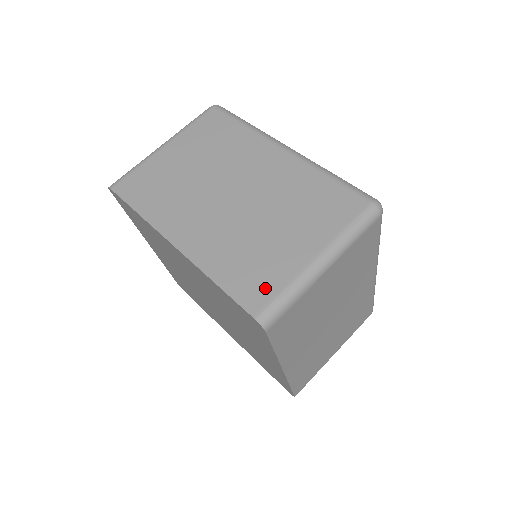
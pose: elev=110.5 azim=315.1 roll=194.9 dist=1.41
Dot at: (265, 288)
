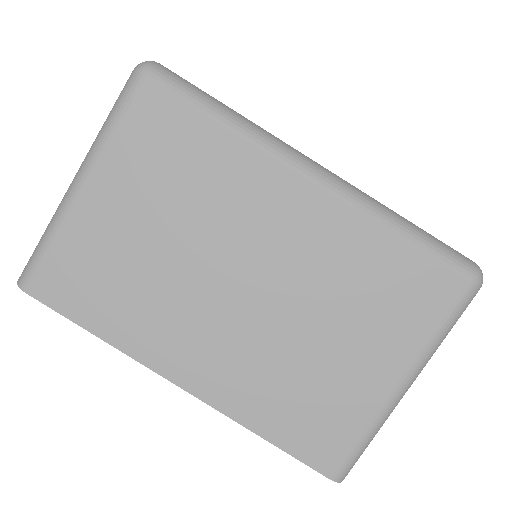
Dot at: (336, 438)
